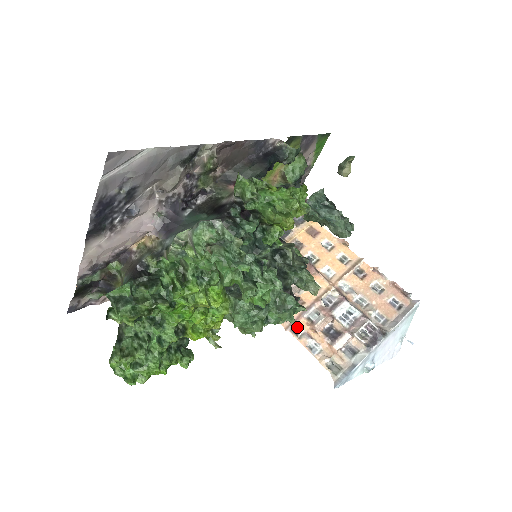
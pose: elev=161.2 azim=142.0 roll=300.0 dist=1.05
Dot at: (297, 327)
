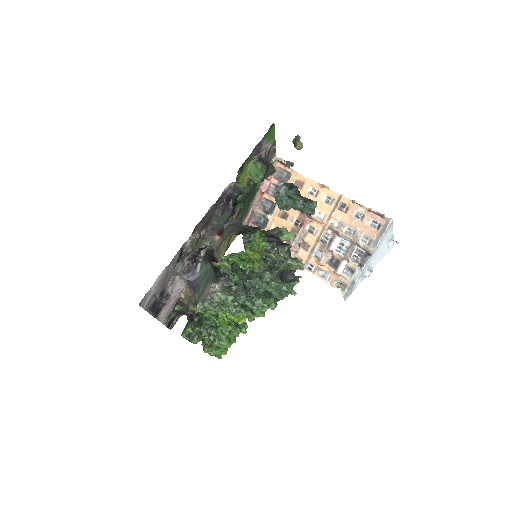
Dot at: (310, 264)
